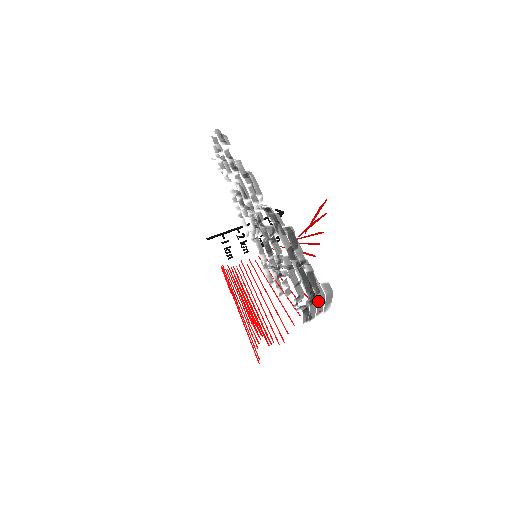
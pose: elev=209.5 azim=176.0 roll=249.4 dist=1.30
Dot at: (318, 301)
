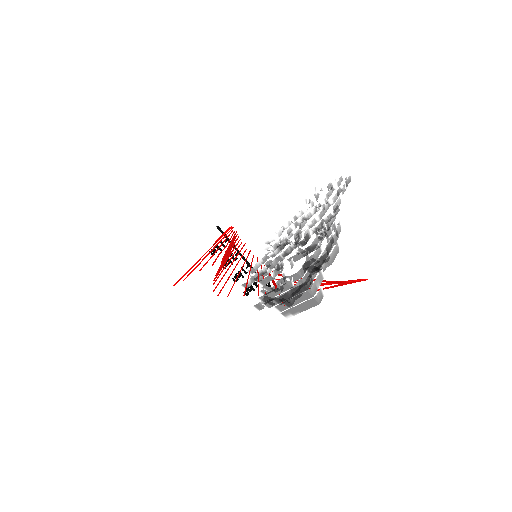
Dot at: (304, 292)
